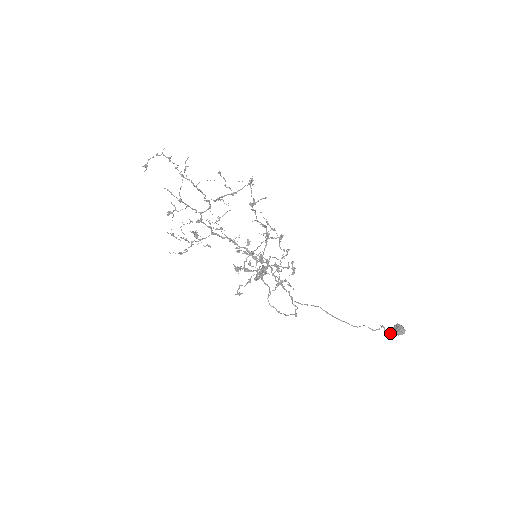
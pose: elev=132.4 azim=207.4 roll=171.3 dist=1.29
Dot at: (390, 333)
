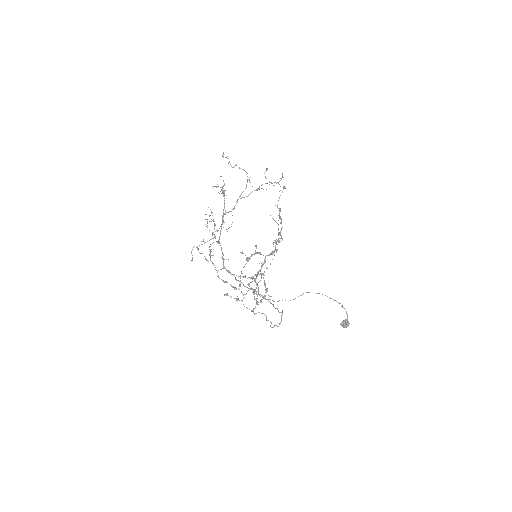
Dot at: occluded
